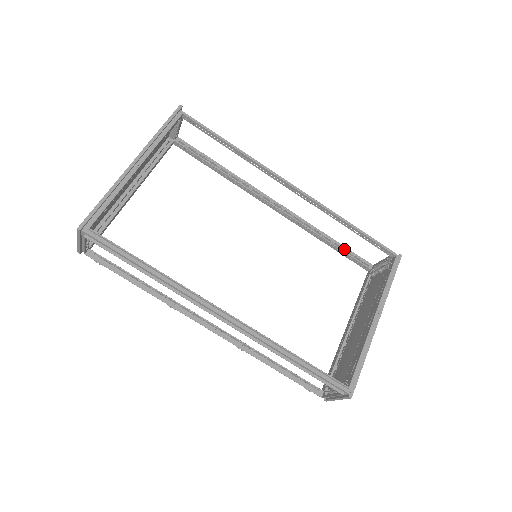
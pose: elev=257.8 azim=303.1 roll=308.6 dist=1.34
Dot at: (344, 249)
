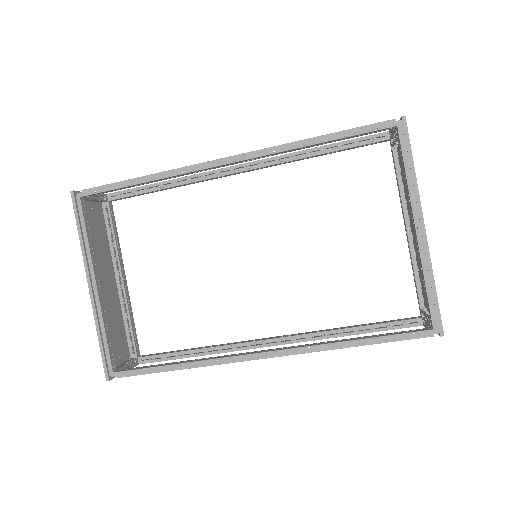
Dot at: (343, 145)
